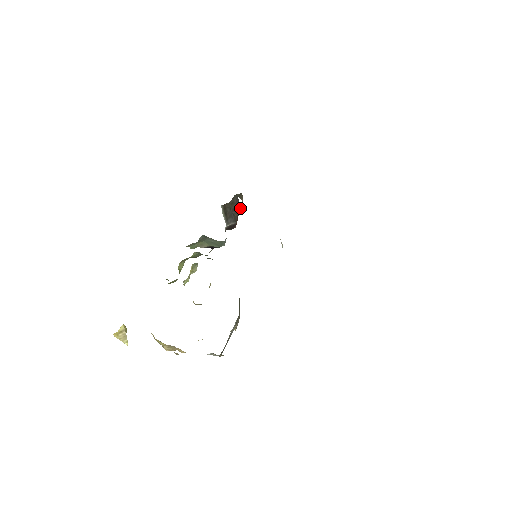
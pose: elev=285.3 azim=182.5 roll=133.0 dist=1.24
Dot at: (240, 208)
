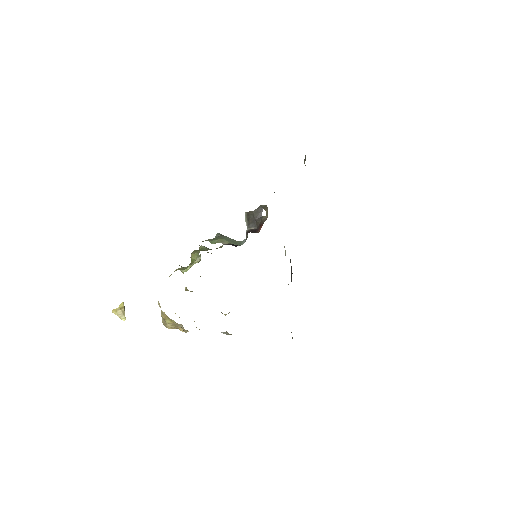
Dot at: (263, 217)
